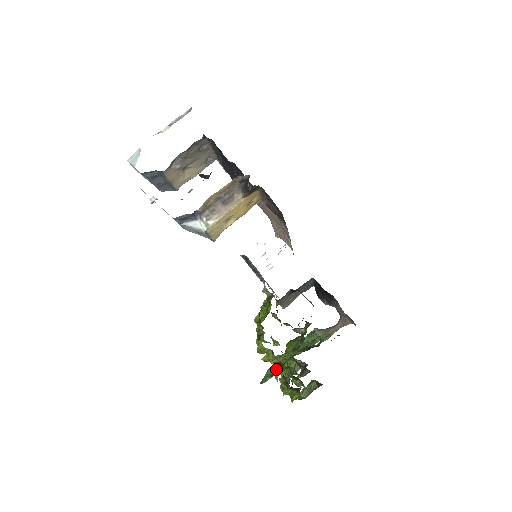
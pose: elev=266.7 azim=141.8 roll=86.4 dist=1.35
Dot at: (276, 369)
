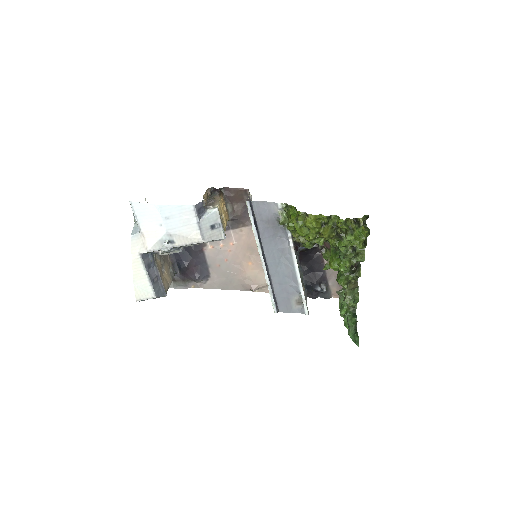
Dot at: (351, 318)
